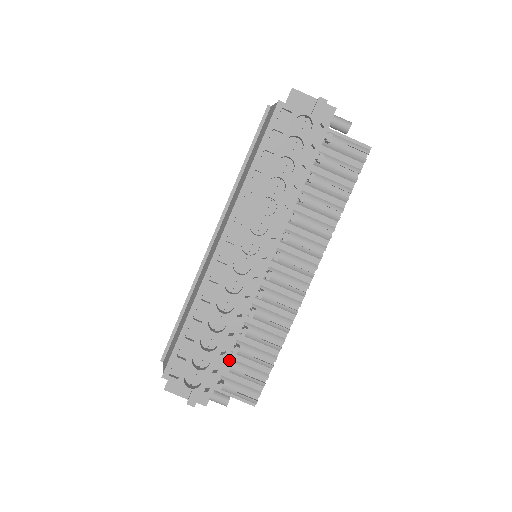
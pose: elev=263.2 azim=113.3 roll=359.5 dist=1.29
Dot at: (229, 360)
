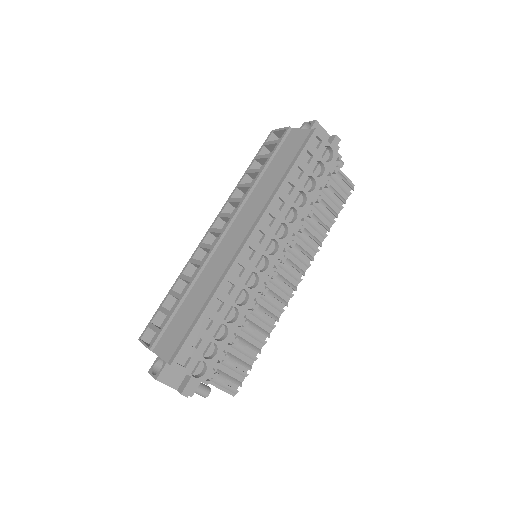
Dot at: occluded
